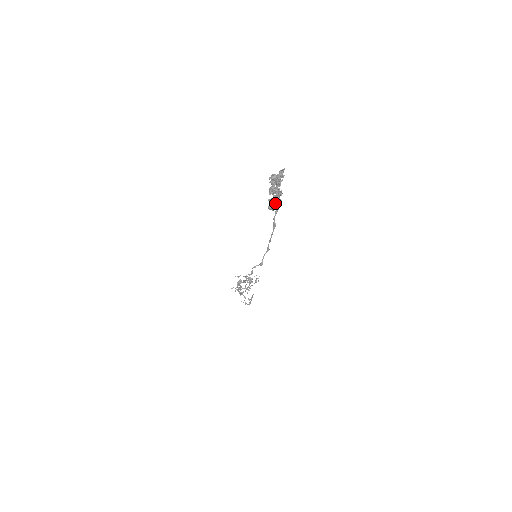
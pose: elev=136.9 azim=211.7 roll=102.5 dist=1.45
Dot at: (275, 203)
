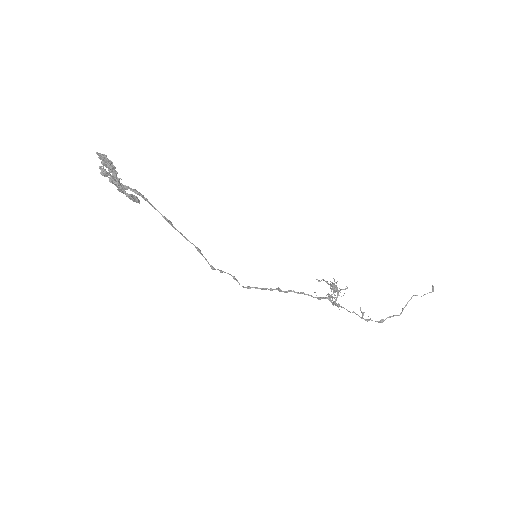
Dot at: (126, 195)
